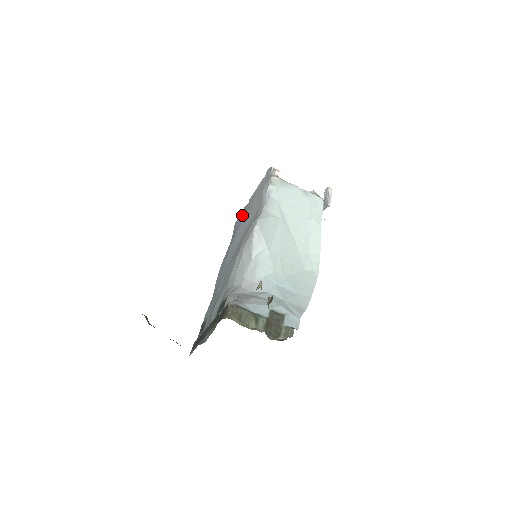
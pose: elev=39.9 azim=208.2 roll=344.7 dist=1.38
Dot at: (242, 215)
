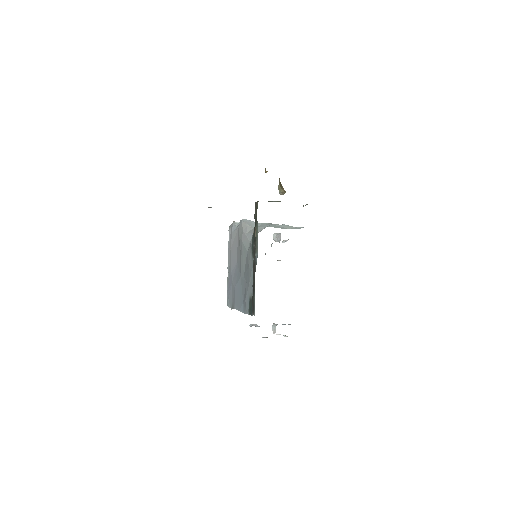
Dot at: (229, 281)
